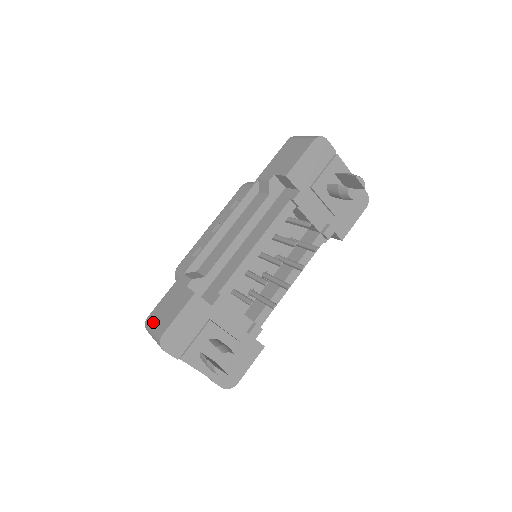
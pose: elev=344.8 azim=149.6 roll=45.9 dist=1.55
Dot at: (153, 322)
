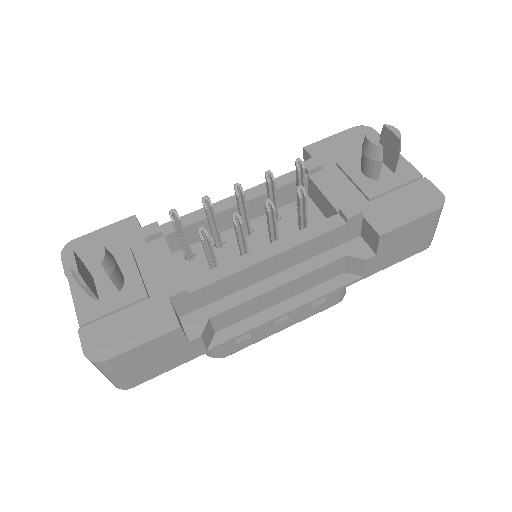
Dot at: occluded
